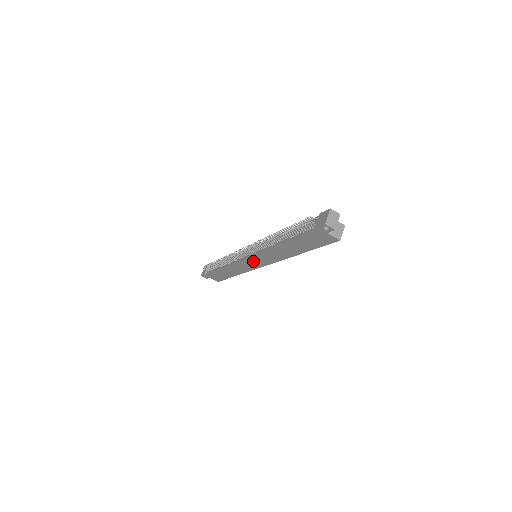
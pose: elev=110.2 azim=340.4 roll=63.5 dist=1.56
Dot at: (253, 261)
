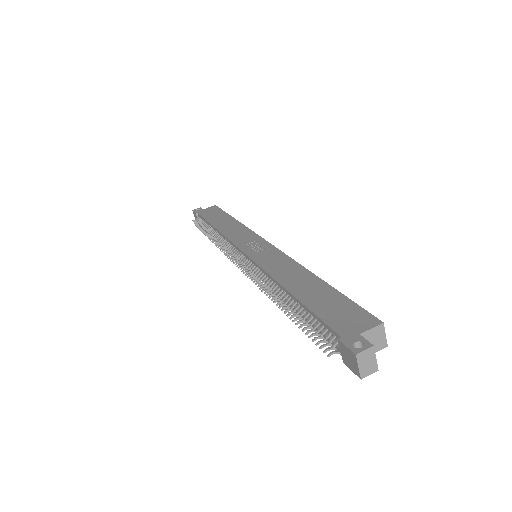
Dot at: occluded
